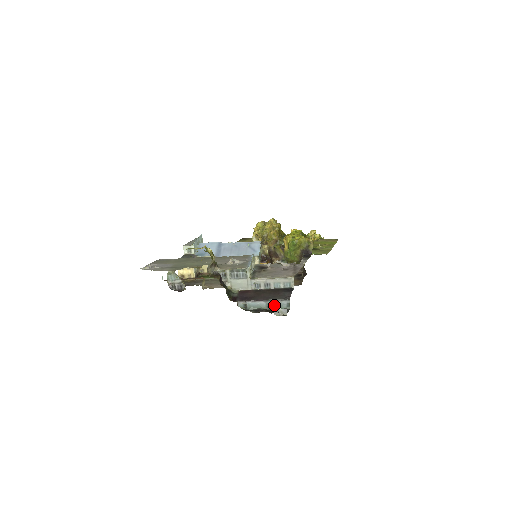
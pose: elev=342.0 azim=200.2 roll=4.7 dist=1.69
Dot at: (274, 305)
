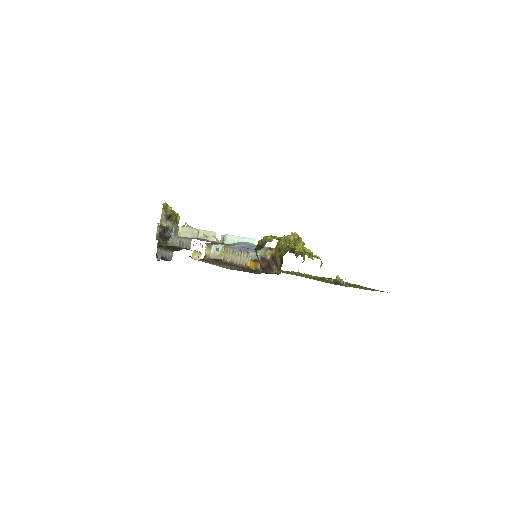
Dot at: (167, 255)
